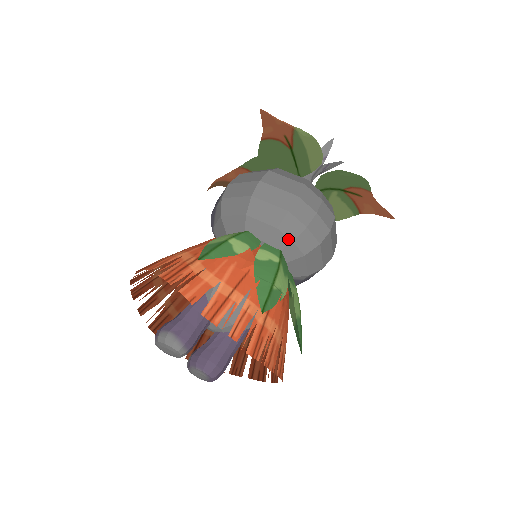
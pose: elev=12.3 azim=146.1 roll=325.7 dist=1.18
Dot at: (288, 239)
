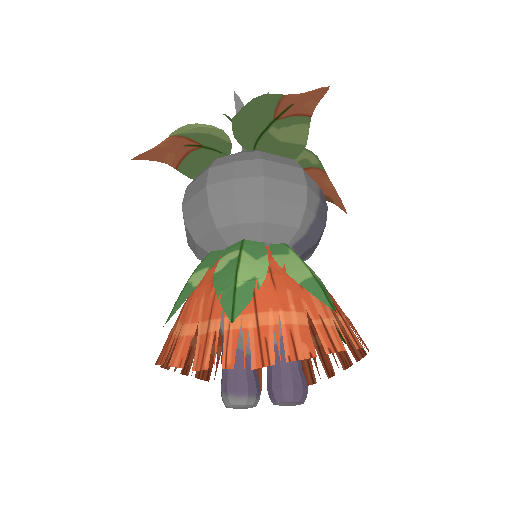
Dot at: (233, 226)
